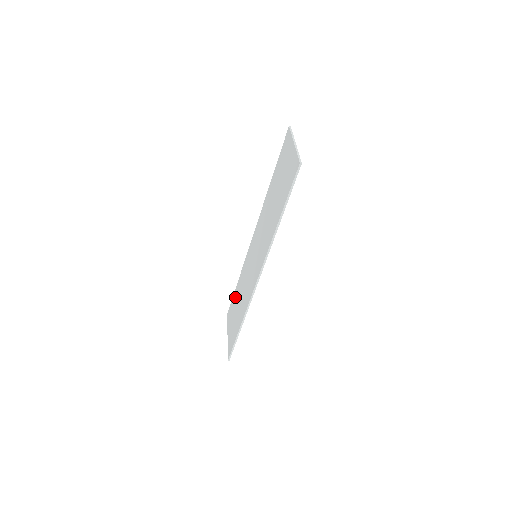
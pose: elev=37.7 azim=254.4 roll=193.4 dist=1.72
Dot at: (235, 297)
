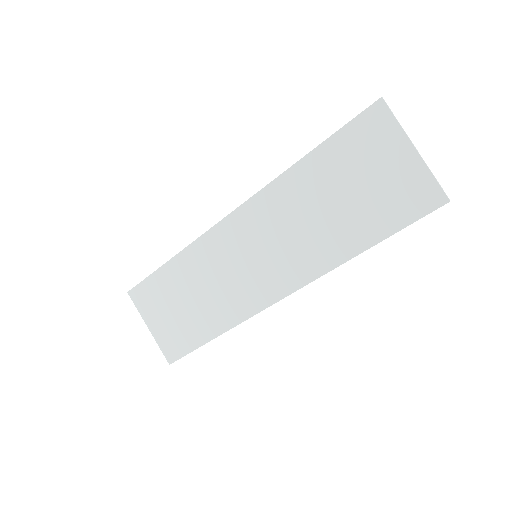
Dot at: (166, 282)
